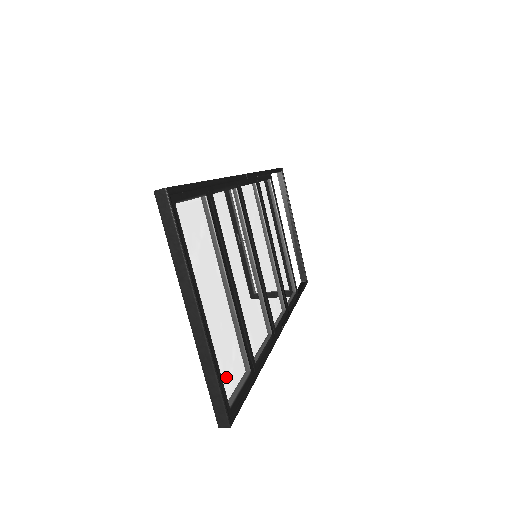
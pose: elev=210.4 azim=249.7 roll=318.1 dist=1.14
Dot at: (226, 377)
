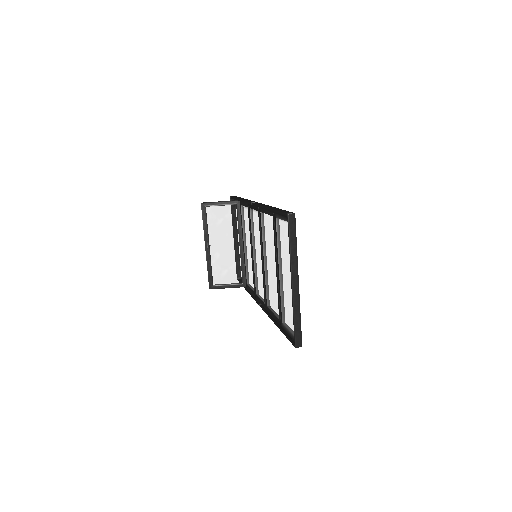
Dot at: occluded
